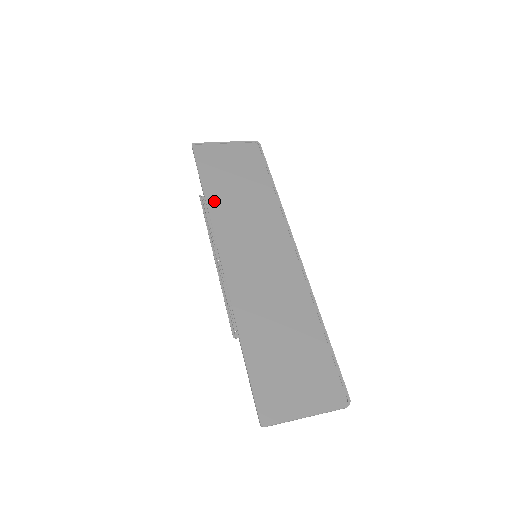
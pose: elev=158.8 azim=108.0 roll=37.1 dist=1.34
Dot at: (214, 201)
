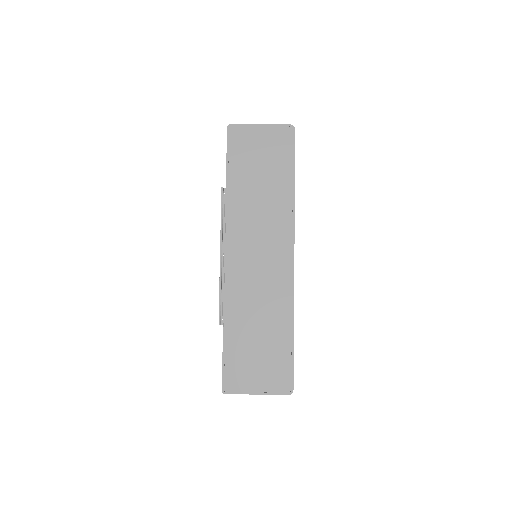
Dot at: (233, 195)
